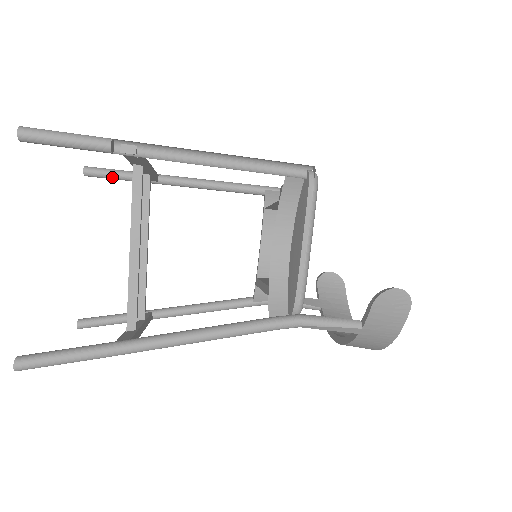
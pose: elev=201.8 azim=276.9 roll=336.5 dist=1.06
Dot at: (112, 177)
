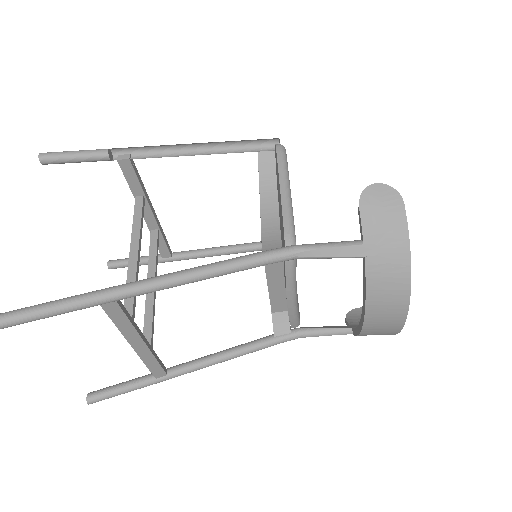
Dot at: occluded
